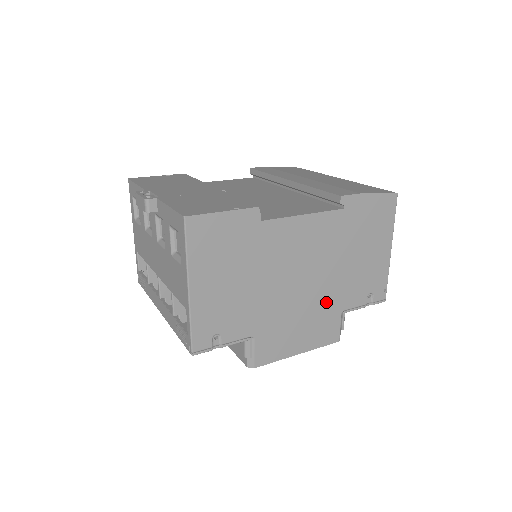
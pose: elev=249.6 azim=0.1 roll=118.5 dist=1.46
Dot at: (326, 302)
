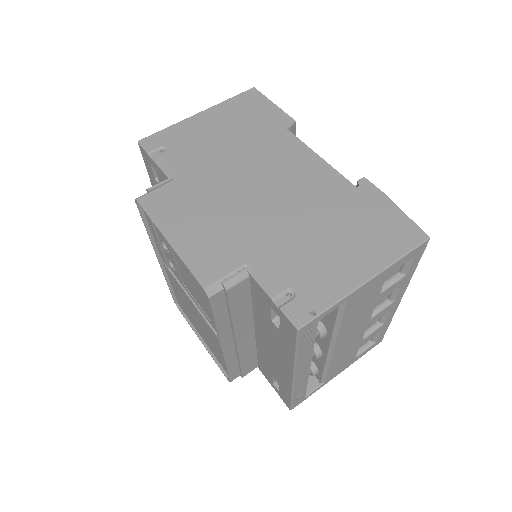
Dot at: (248, 234)
